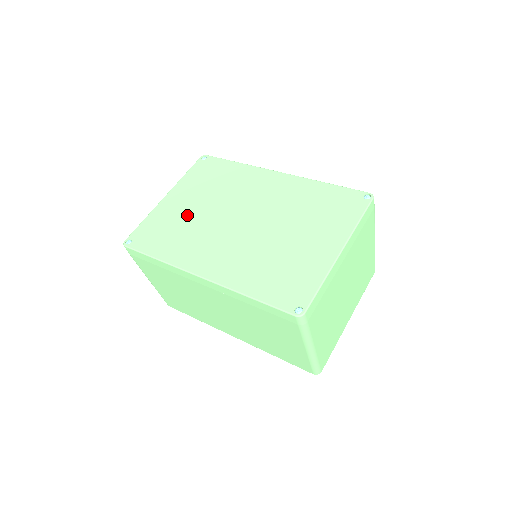
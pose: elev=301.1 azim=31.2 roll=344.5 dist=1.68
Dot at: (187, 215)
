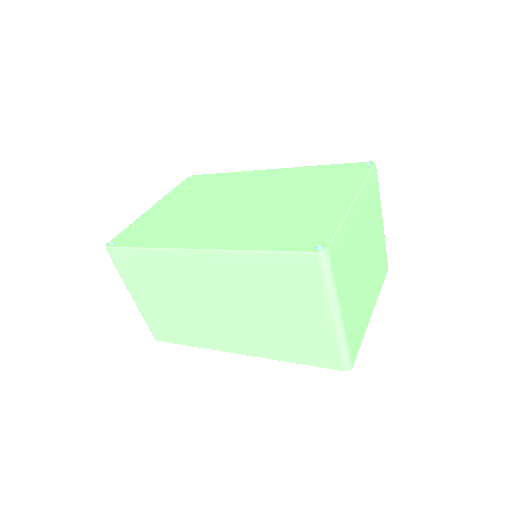
Dot at: (177, 213)
